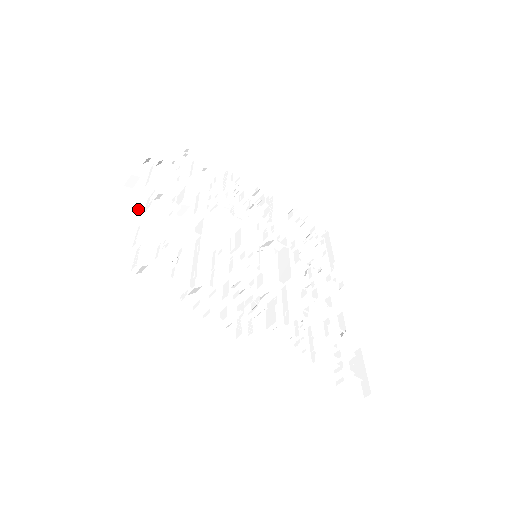
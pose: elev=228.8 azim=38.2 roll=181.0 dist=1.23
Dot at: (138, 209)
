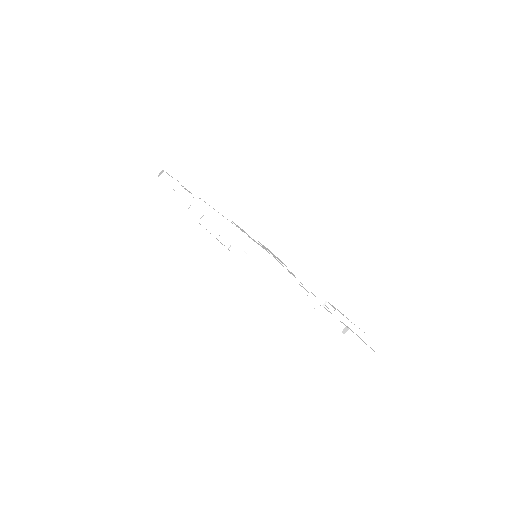
Dot at: (200, 224)
